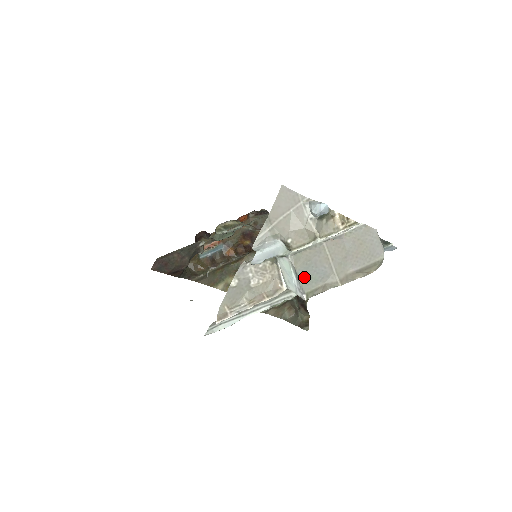
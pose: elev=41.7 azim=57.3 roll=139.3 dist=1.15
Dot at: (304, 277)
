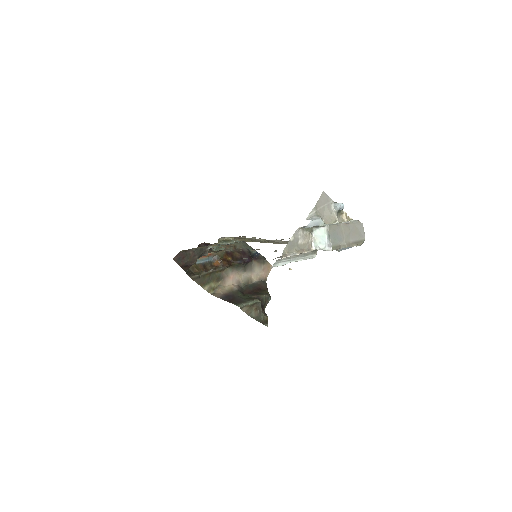
Dot at: (332, 238)
